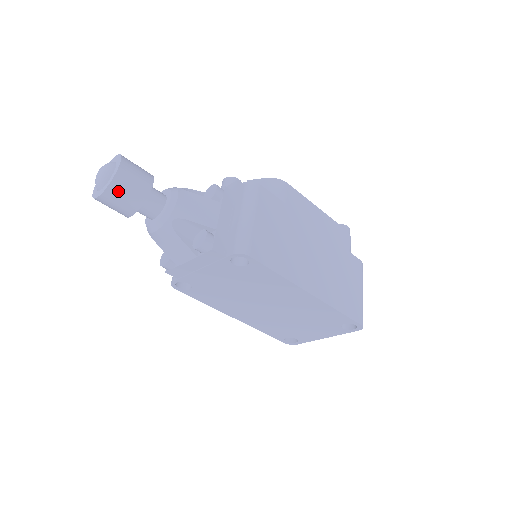
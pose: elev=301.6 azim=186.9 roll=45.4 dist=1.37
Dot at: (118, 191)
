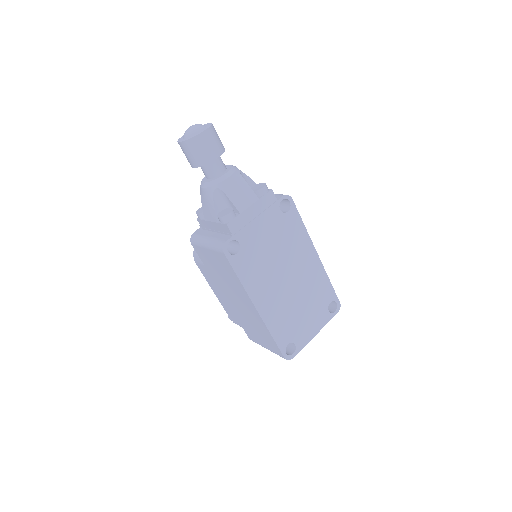
Dot at: (215, 133)
